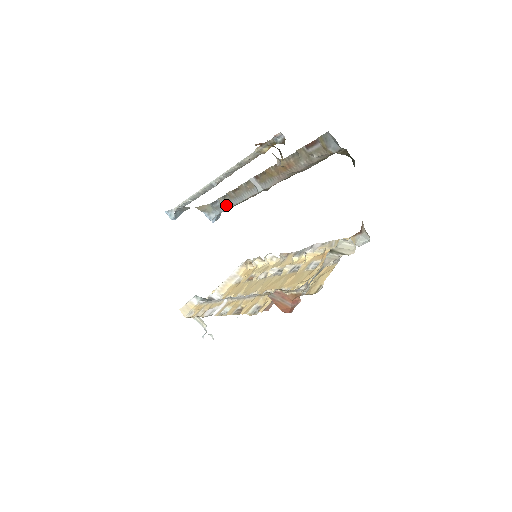
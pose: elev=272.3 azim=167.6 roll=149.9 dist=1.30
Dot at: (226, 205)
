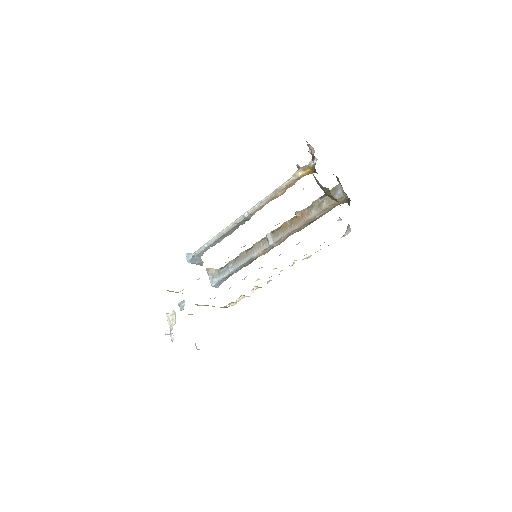
Dot at: (233, 267)
